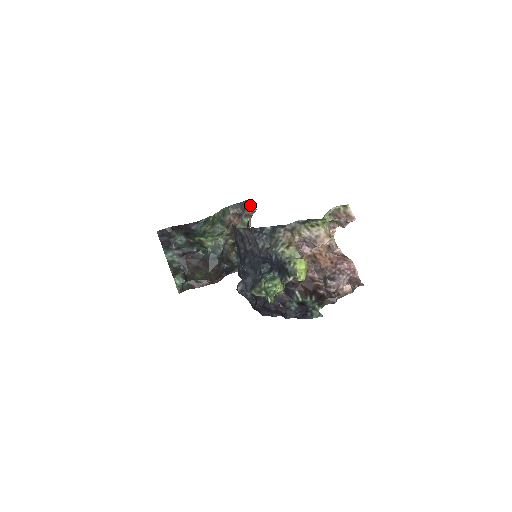
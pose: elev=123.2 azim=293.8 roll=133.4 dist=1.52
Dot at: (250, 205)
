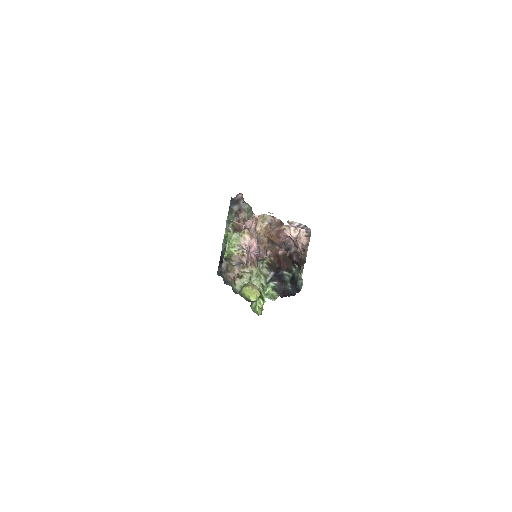
Dot at: (237, 196)
